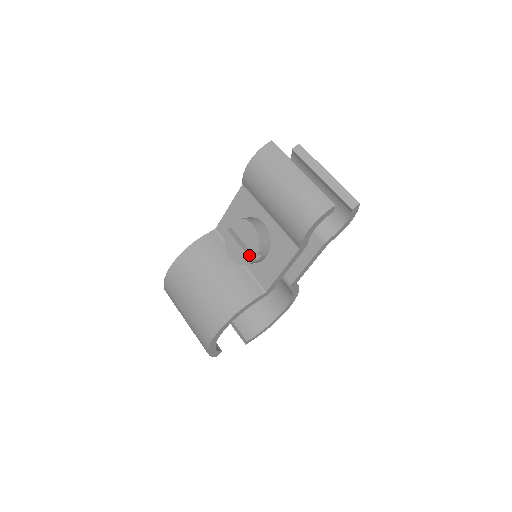
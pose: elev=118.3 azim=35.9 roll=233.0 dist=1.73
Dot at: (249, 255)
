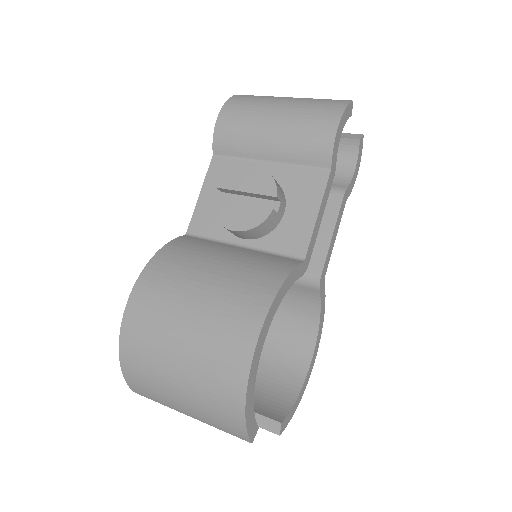
Dot at: (263, 207)
